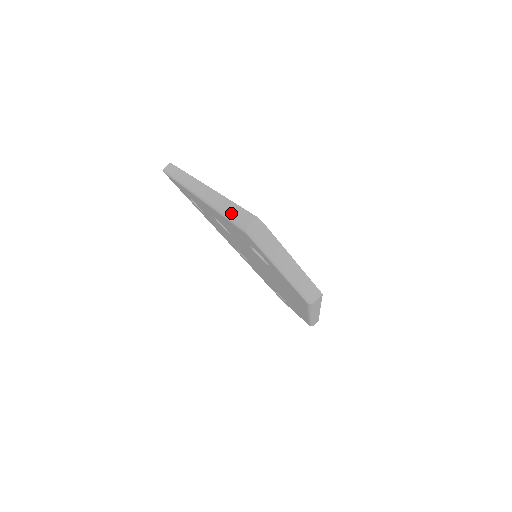
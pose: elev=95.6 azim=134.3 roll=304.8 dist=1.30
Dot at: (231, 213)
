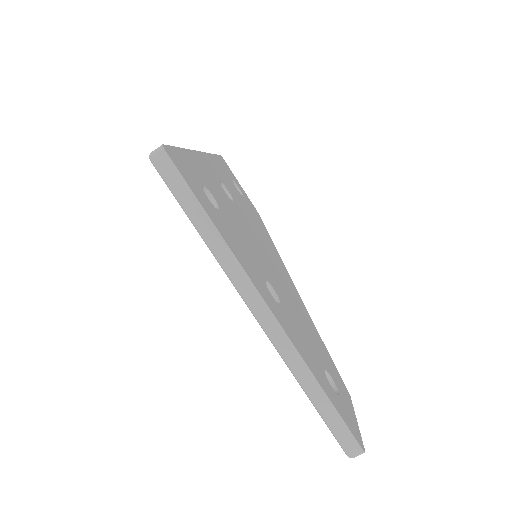
Dot at: (330, 420)
